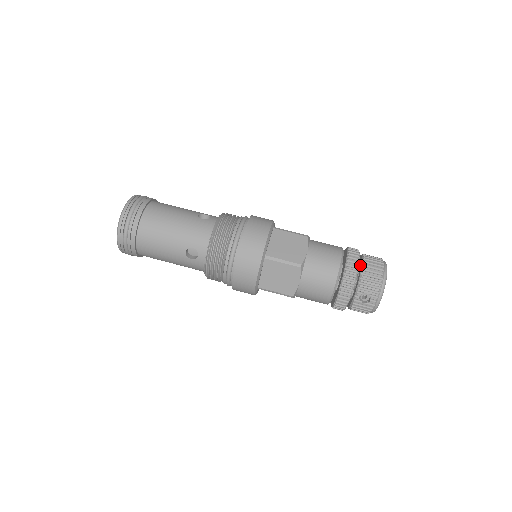
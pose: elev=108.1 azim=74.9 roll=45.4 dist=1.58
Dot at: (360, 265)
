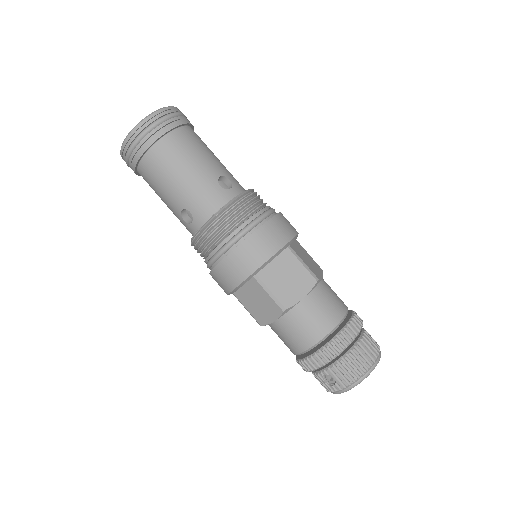
Dot at: (350, 344)
